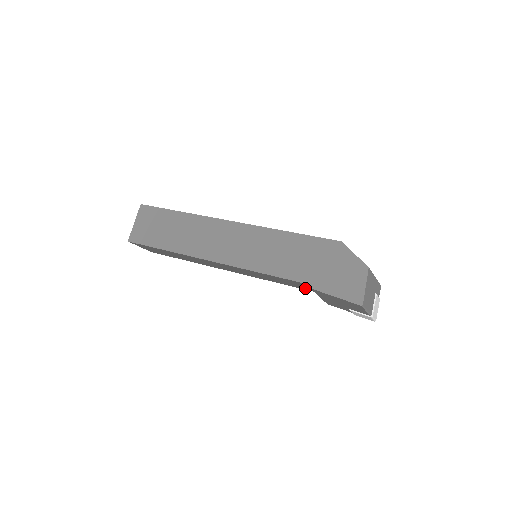
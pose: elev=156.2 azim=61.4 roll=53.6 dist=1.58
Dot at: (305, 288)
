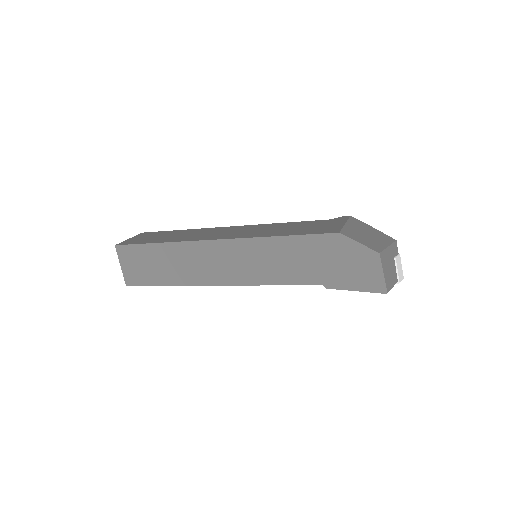
Dot at: occluded
